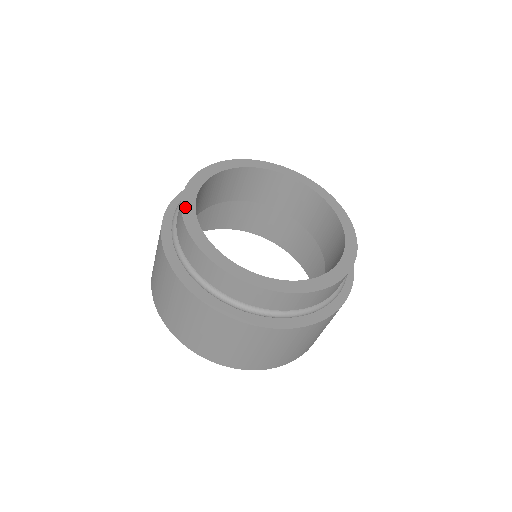
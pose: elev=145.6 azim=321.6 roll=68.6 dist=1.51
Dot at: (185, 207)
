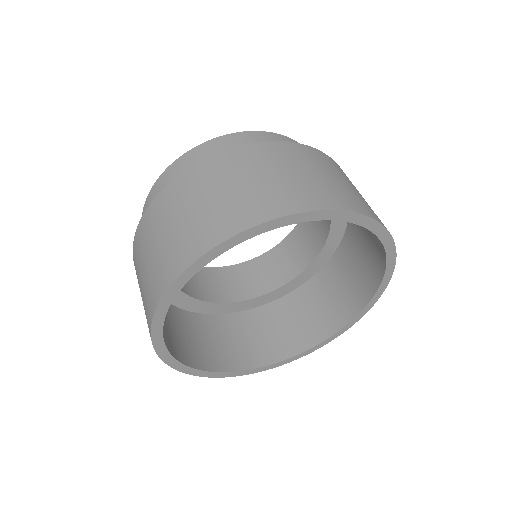
Dot at: occluded
